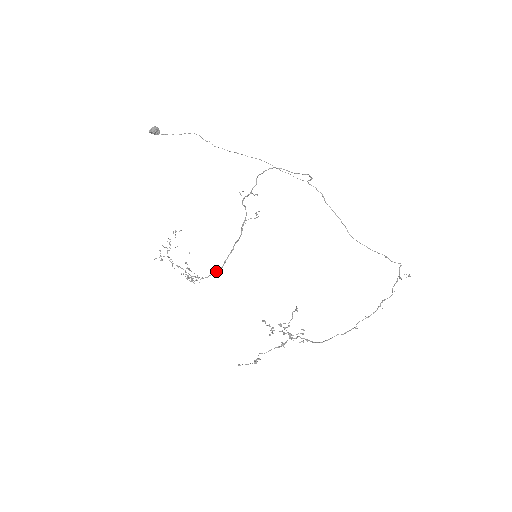
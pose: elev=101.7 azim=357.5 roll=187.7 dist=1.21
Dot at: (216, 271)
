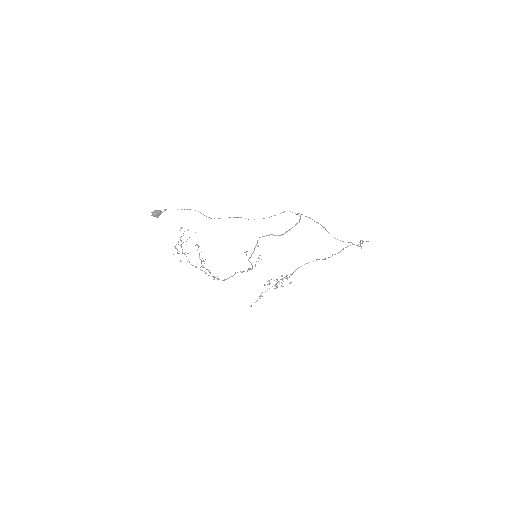
Dot at: occluded
